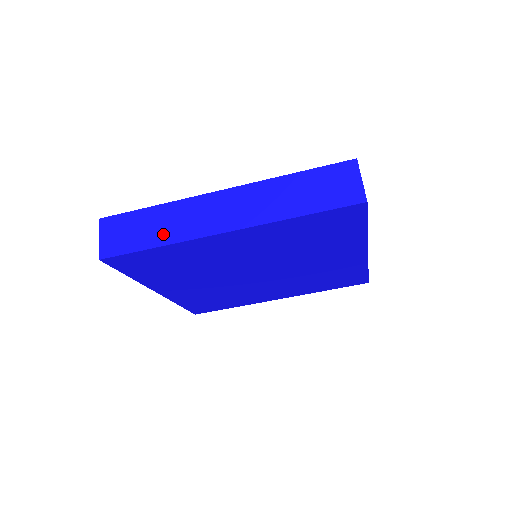
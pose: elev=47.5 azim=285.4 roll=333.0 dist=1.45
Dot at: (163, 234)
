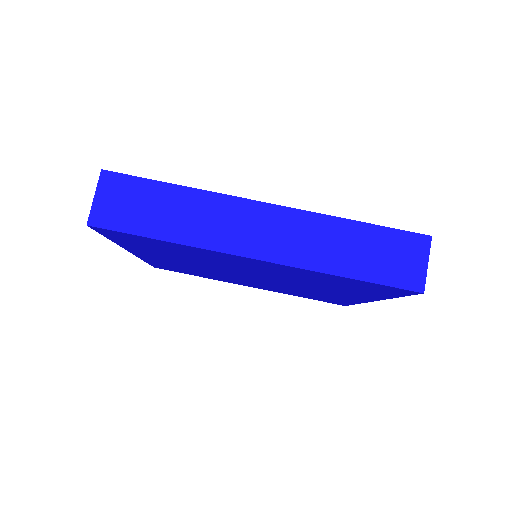
Dot at: (179, 227)
